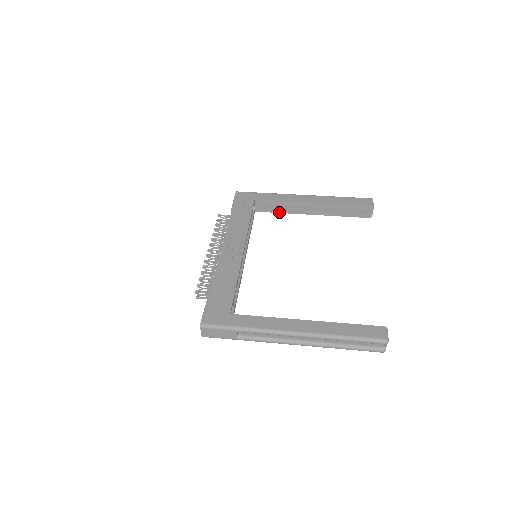
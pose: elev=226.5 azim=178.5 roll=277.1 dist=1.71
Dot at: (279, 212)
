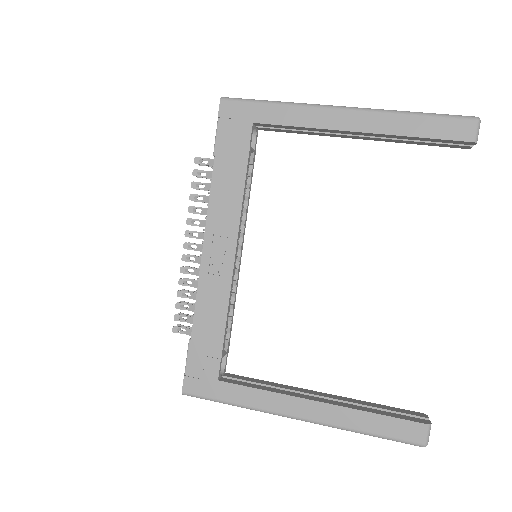
Dot at: (300, 133)
